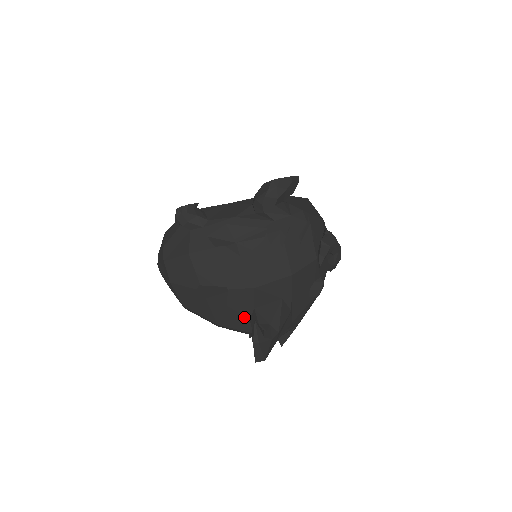
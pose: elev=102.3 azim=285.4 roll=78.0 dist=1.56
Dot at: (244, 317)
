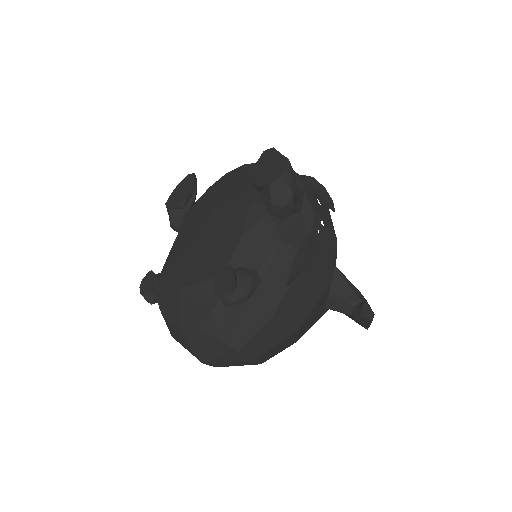
Dot at: (321, 311)
